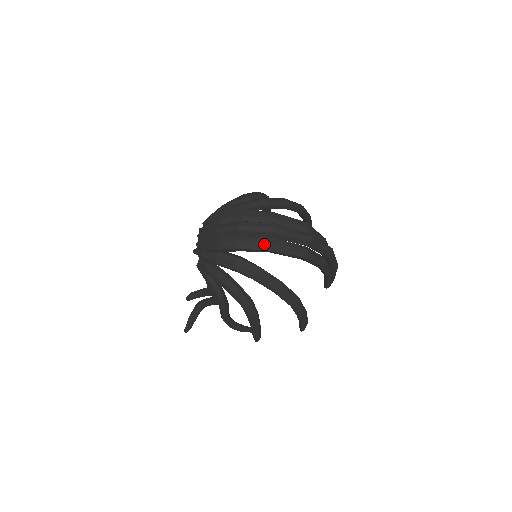
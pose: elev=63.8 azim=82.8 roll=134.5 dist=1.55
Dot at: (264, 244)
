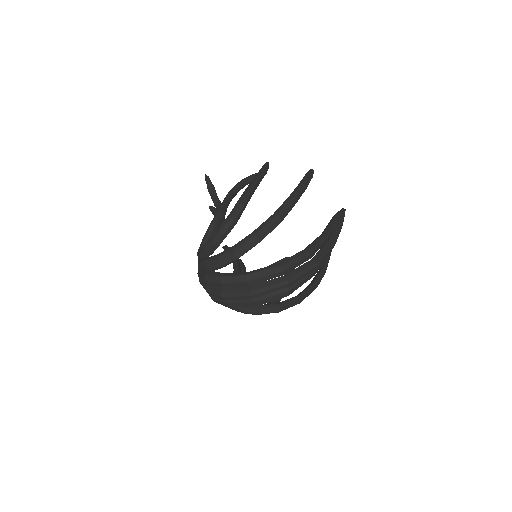
Dot at: (248, 304)
